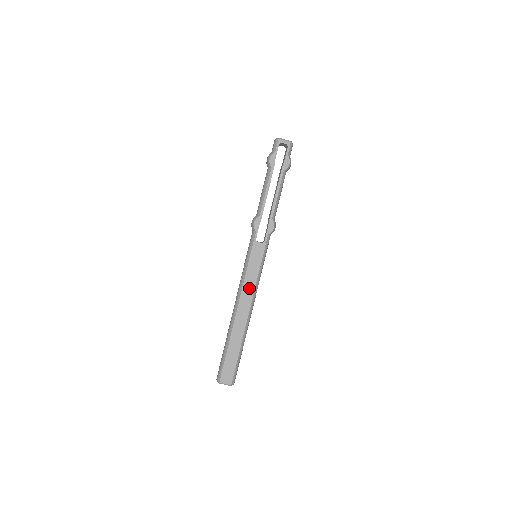
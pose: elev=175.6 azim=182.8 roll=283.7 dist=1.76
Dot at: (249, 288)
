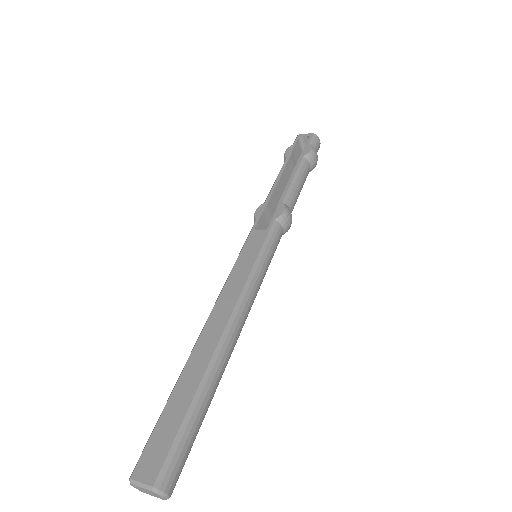
Dot at: (232, 291)
